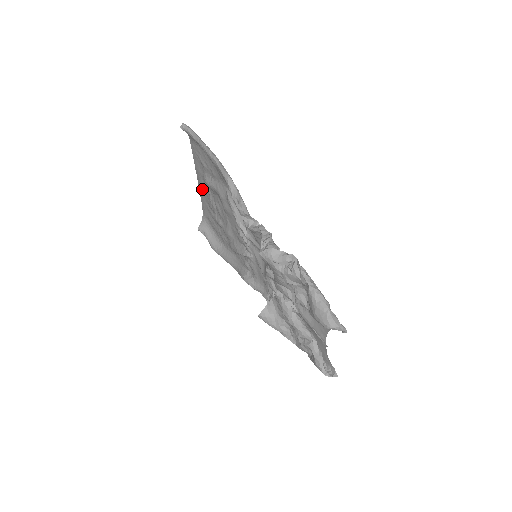
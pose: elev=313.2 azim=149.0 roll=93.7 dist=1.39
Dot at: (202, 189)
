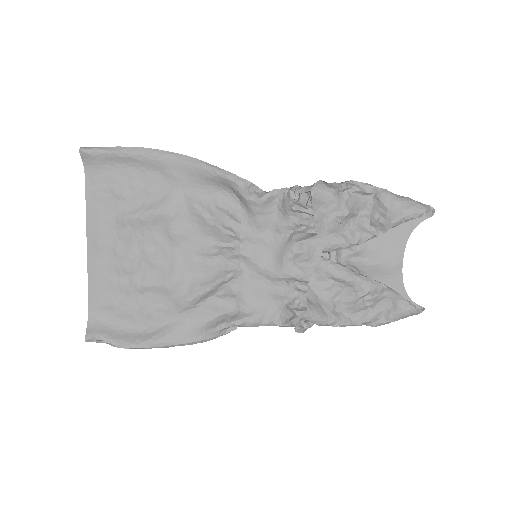
Dot at: (101, 253)
